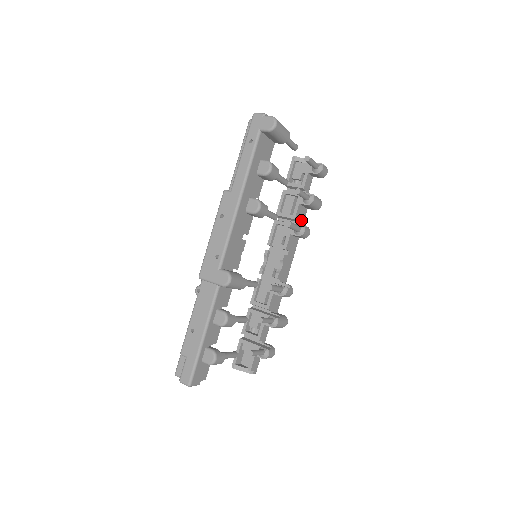
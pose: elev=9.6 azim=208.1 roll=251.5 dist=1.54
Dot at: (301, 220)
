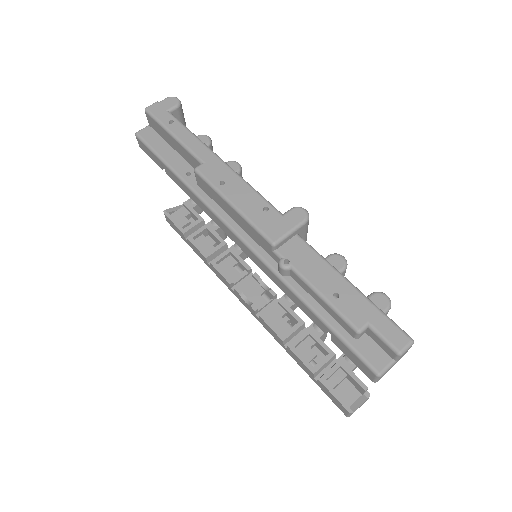
Dot at: occluded
